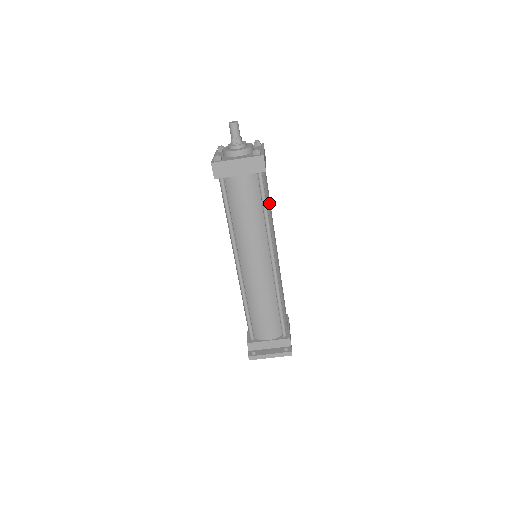
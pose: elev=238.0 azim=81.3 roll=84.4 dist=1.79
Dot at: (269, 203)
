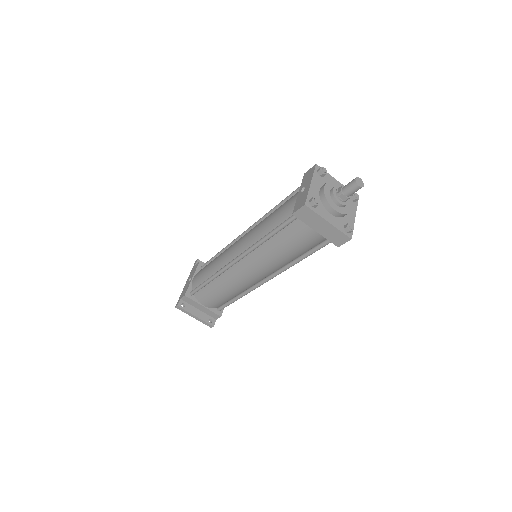
Dot at: occluded
